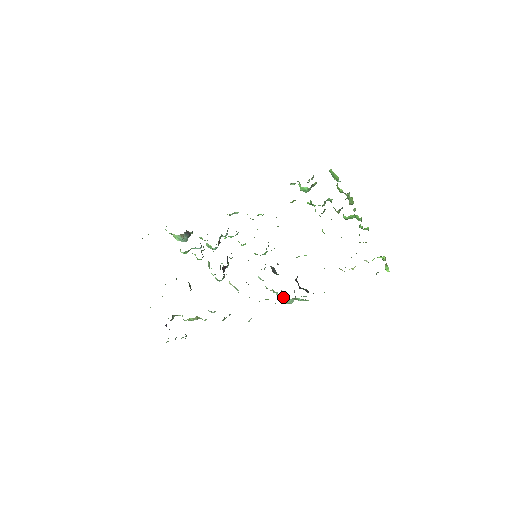
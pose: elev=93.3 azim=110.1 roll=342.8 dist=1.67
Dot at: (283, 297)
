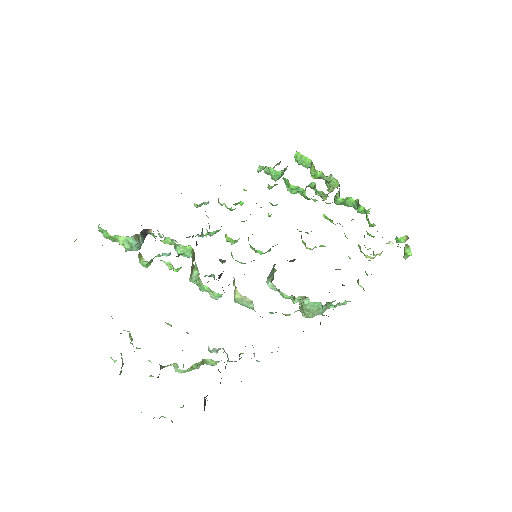
Dot at: (317, 303)
